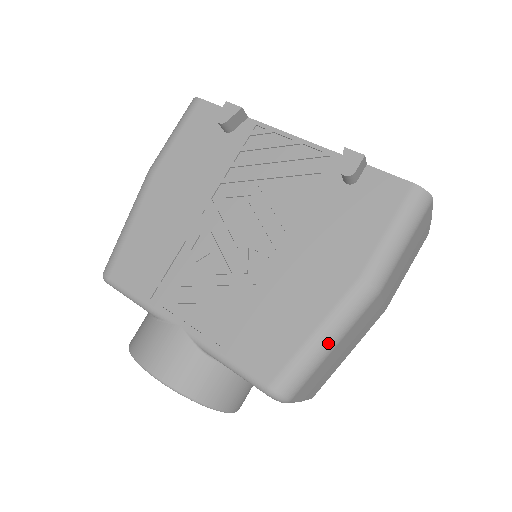
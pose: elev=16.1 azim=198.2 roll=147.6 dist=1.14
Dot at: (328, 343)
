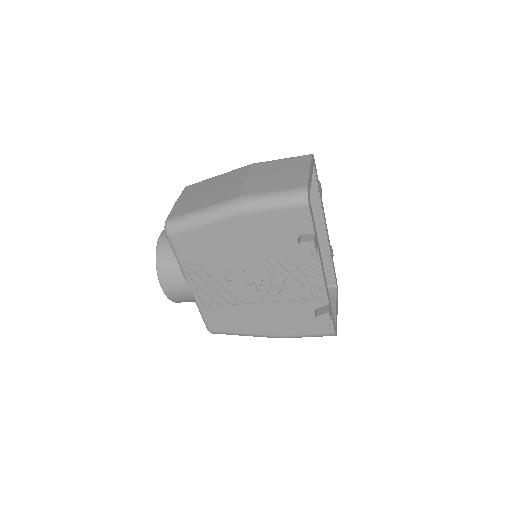
Dot at: occluded
